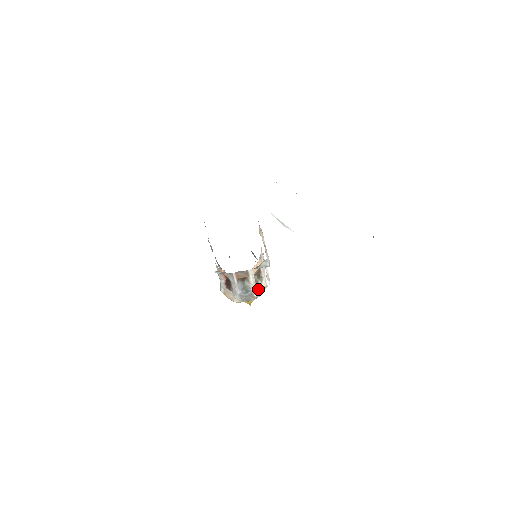
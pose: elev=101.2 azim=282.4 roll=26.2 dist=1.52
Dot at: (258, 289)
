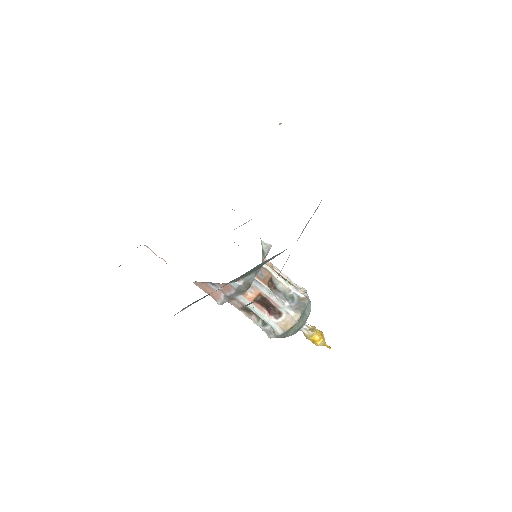
Dot at: (299, 292)
